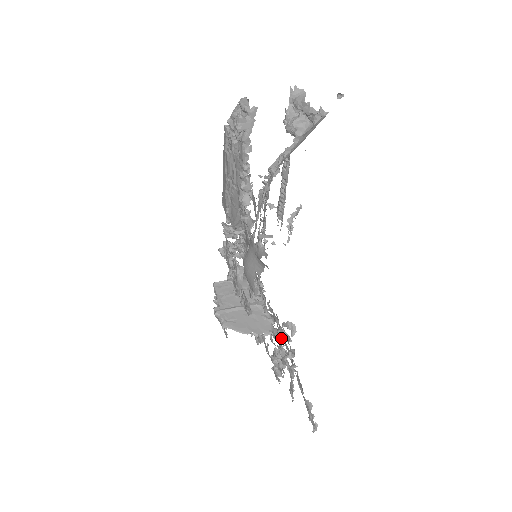
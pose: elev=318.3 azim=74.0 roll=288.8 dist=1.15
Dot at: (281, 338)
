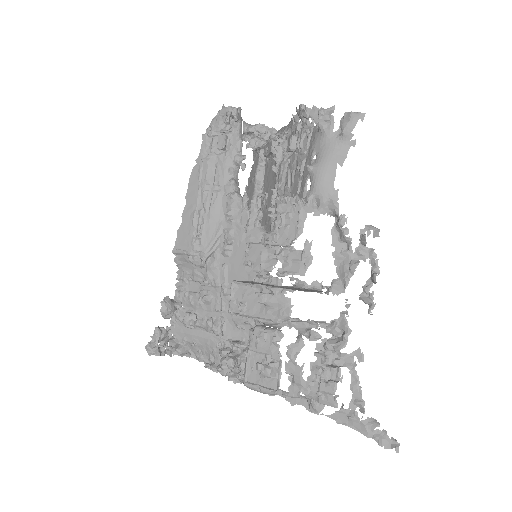
Dot at: (358, 261)
